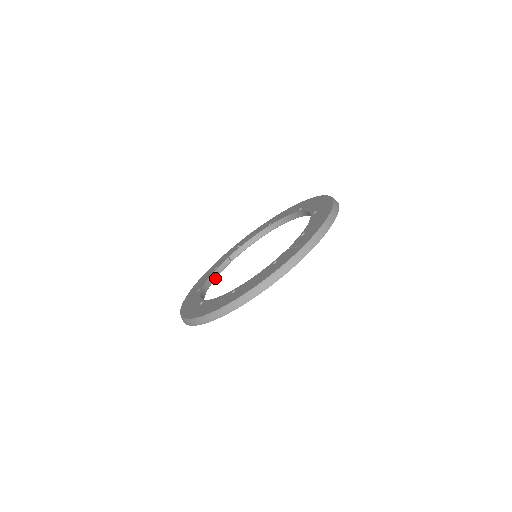
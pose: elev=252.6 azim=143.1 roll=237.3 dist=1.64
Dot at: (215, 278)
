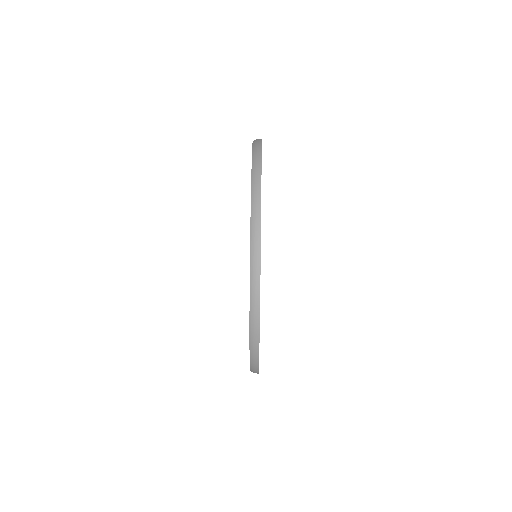
Dot at: occluded
